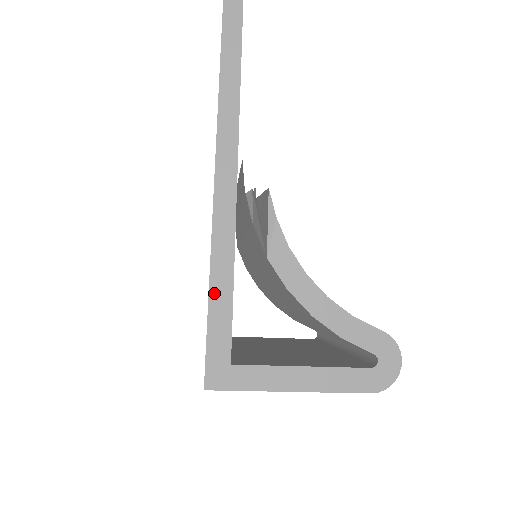
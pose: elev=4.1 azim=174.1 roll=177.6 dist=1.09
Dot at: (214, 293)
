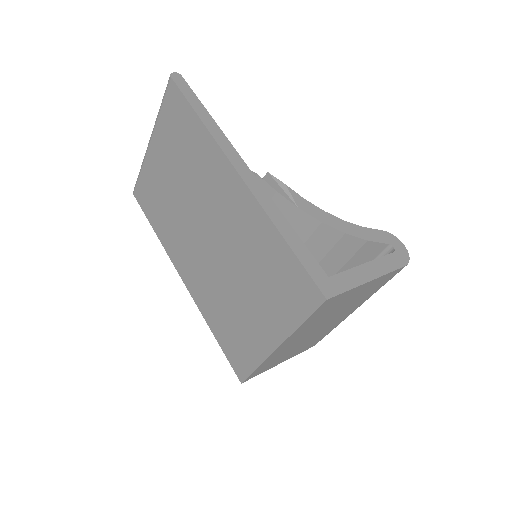
Dot at: (286, 236)
